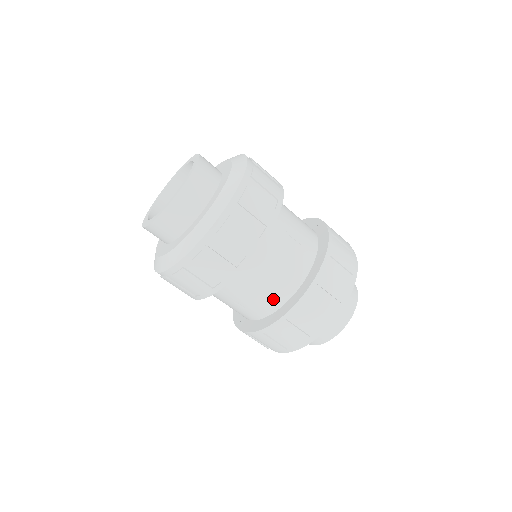
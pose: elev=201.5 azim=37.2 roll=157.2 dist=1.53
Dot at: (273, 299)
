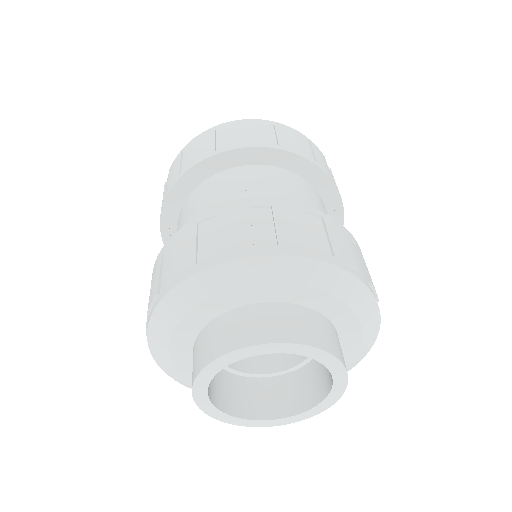
Dot at: occluded
